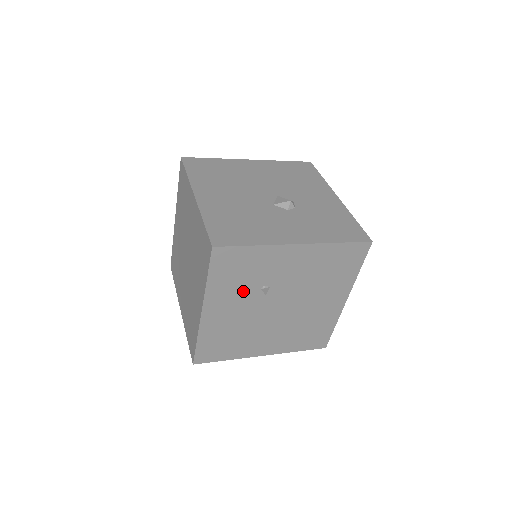
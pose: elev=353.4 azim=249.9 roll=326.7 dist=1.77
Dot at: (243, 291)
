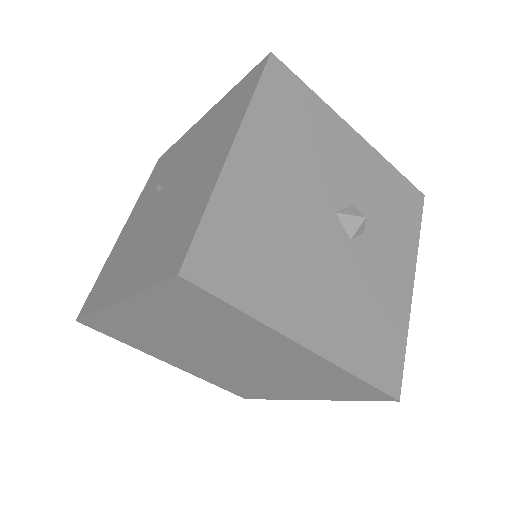
Dot at: occluded
